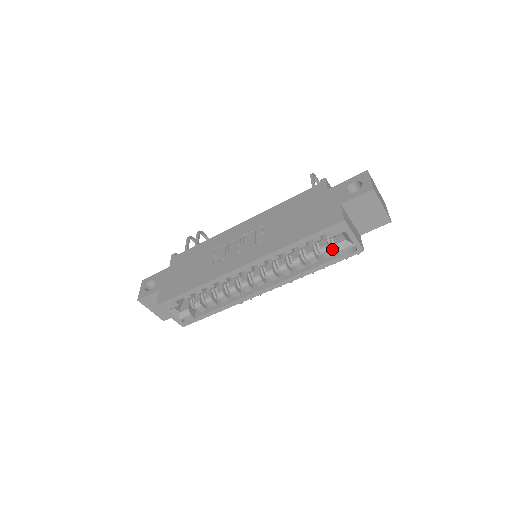
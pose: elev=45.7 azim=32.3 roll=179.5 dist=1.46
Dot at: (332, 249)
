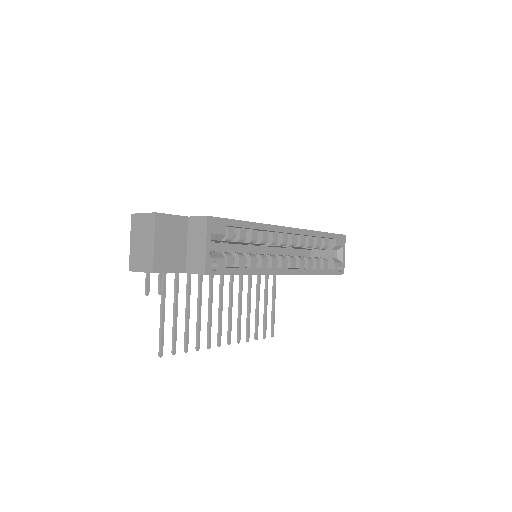
Dot at: occluded
